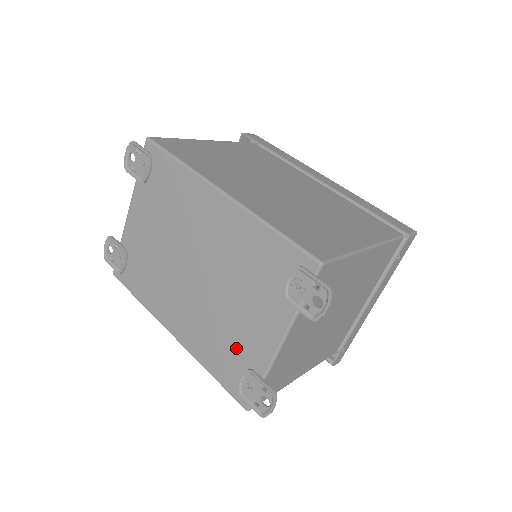
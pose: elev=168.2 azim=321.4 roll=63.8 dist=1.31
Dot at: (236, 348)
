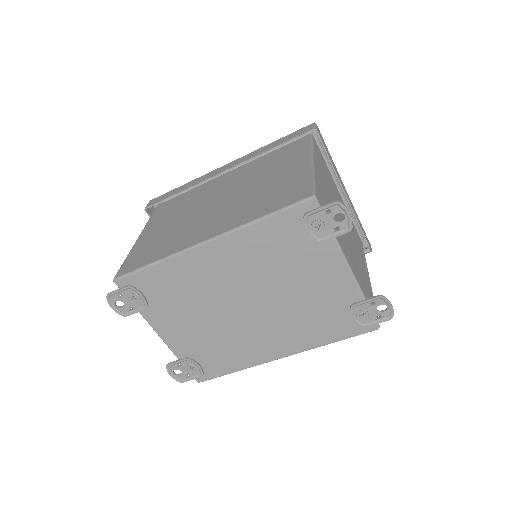
Dot at: (328, 308)
